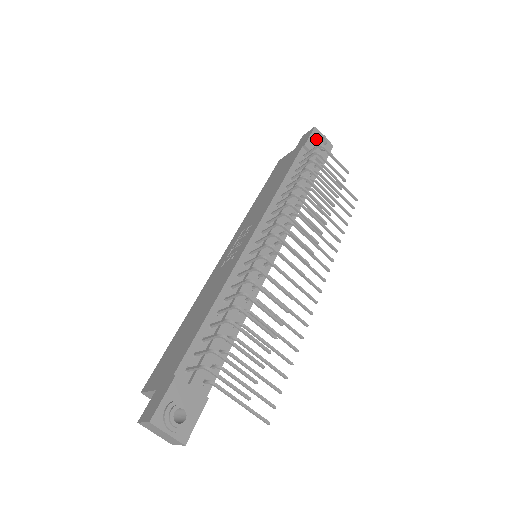
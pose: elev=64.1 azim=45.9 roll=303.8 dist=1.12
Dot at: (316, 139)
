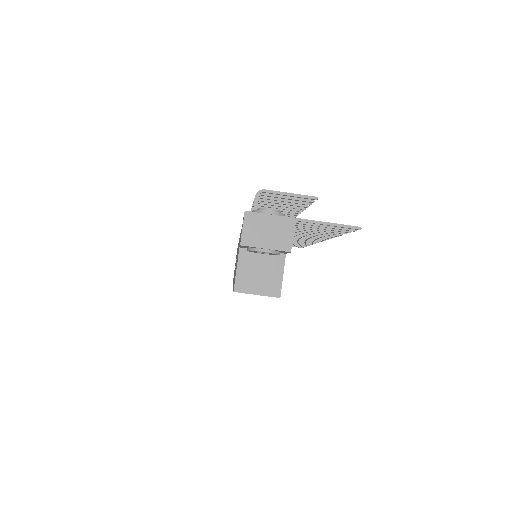
Dot at: occluded
